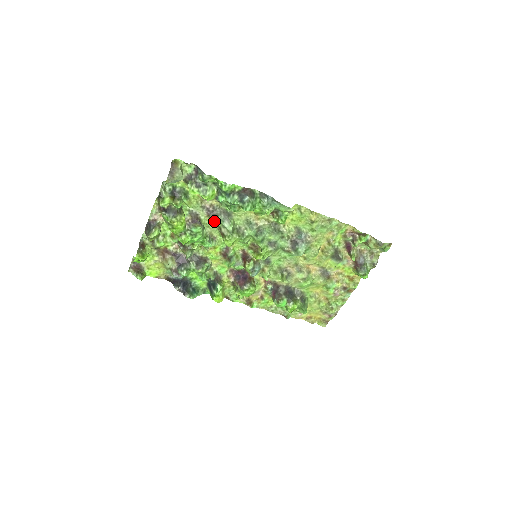
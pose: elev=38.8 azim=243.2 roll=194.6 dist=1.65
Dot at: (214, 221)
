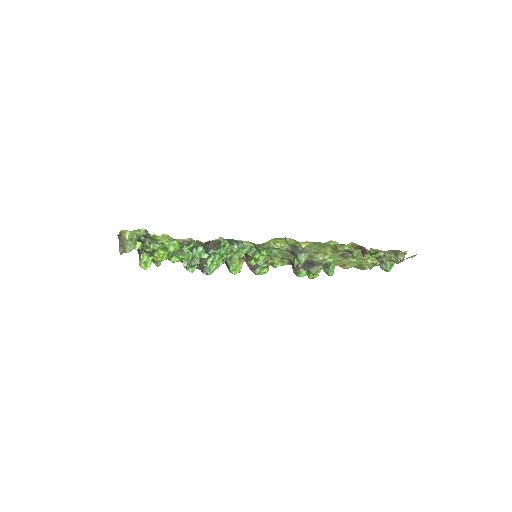
Dot at: occluded
